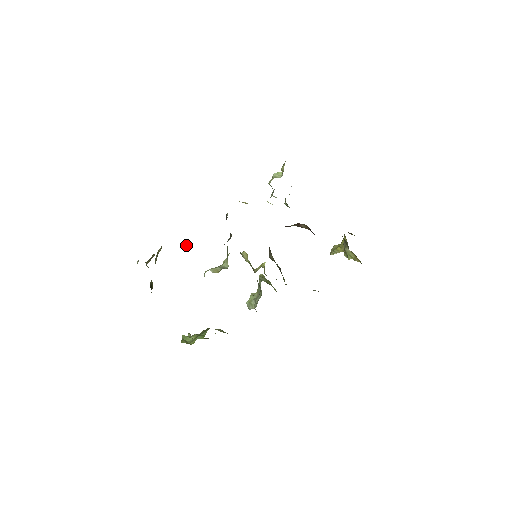
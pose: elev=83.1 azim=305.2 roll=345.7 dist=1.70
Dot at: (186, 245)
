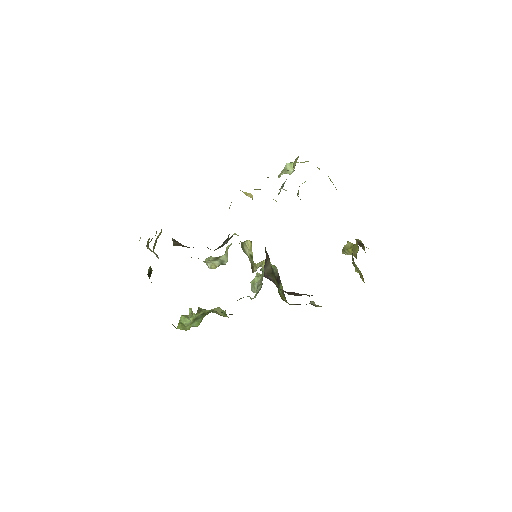
Dot at: (180, 245)
